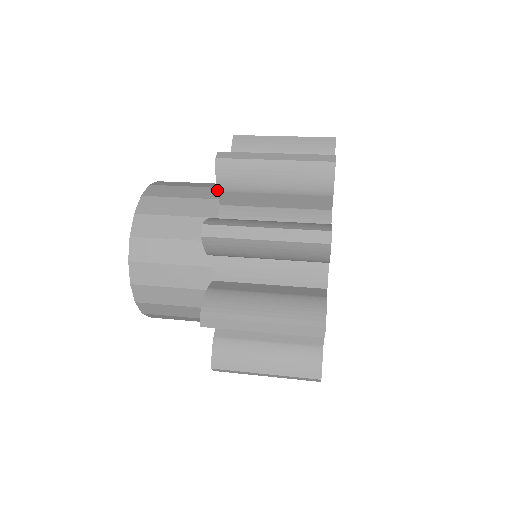
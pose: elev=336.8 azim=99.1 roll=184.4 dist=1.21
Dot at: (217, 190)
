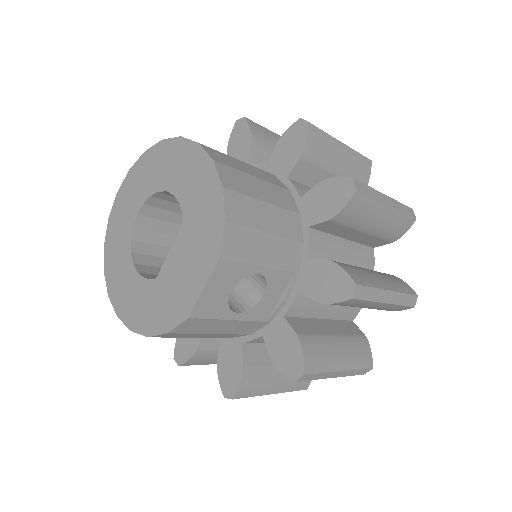
Dot at: occluded
